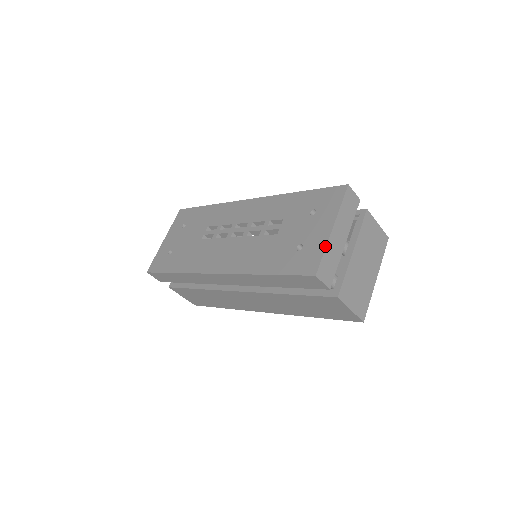
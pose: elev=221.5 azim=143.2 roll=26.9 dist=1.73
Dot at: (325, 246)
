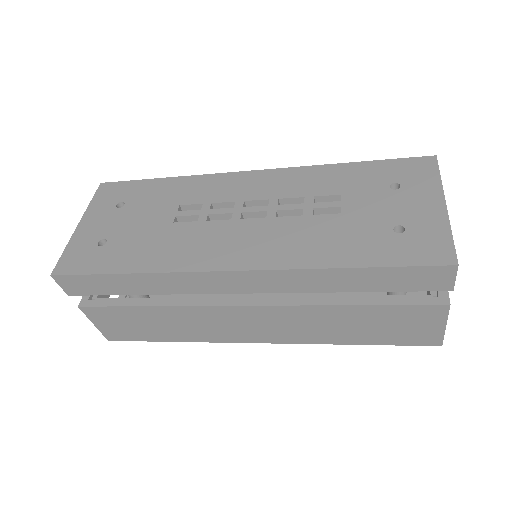
Dot at: (449, 226)
